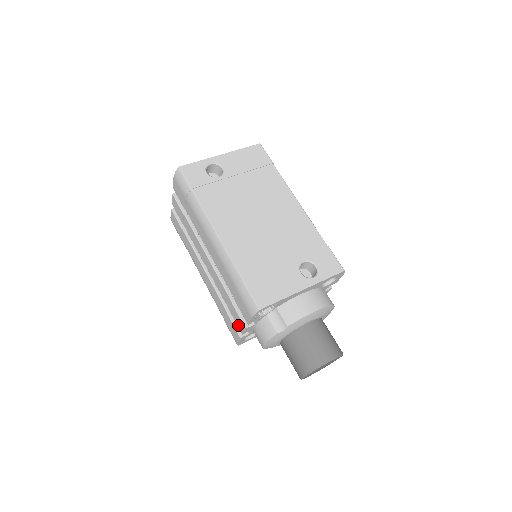
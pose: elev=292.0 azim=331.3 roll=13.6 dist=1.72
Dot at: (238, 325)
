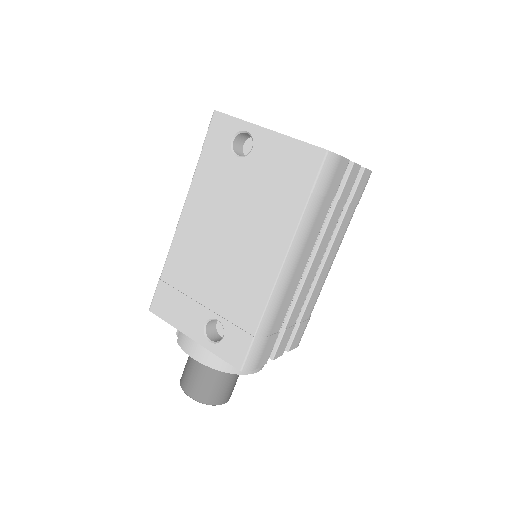
Dot at: occluded
